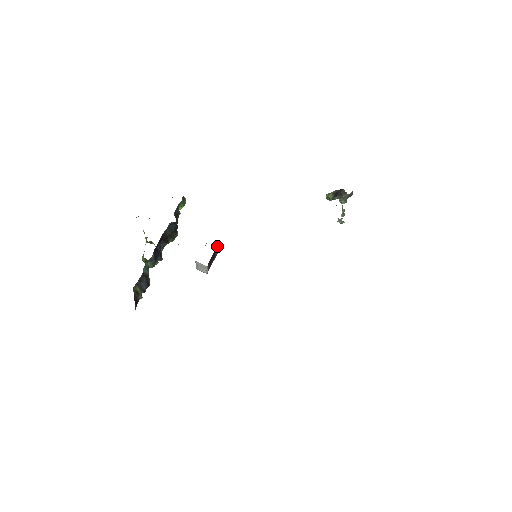
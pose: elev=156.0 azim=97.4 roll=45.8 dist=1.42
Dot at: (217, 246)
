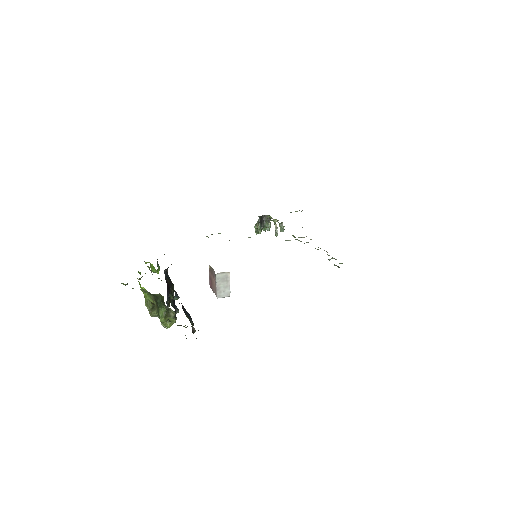
Dot at: occluded
